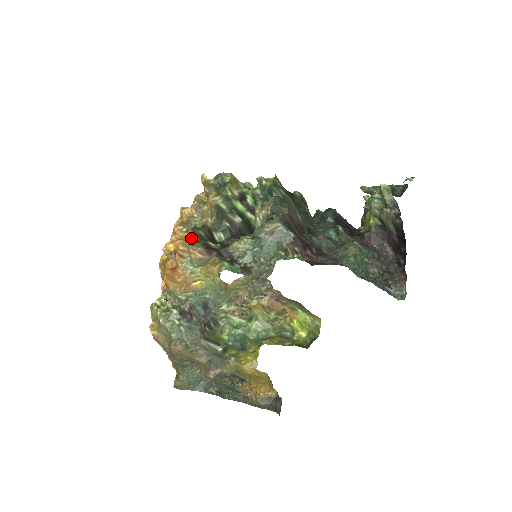
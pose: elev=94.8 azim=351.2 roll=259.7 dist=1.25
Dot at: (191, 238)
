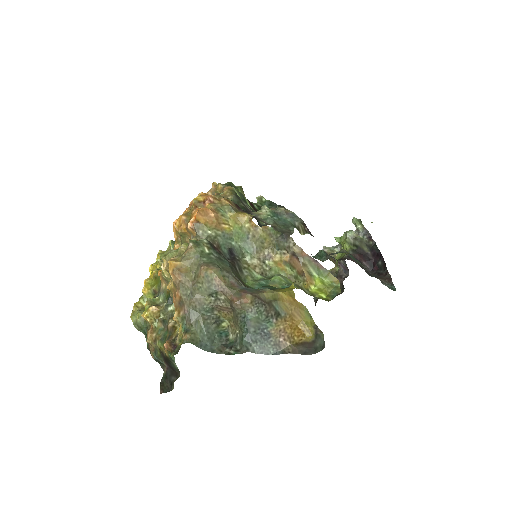
Dot at: (220, 195)
